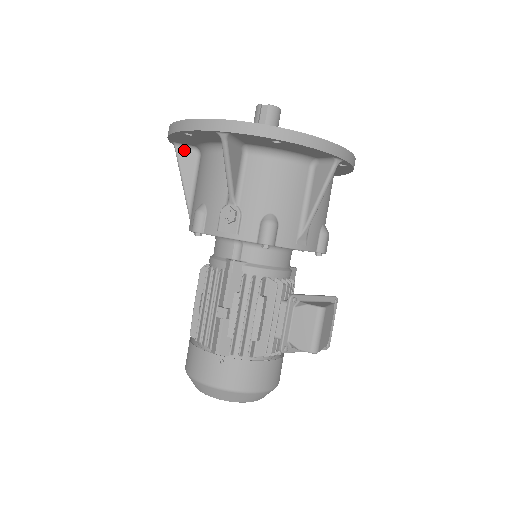
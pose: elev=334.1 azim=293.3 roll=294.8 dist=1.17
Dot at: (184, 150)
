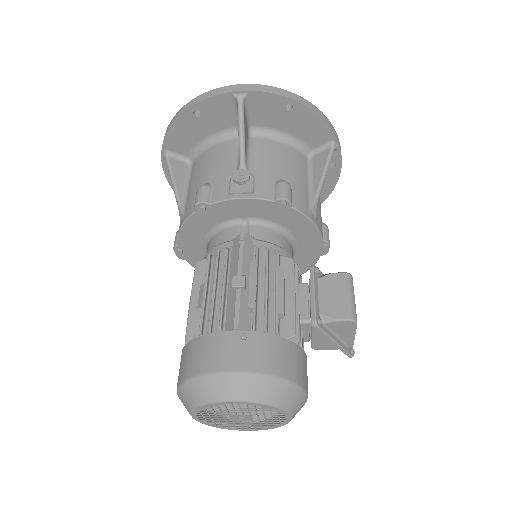
Dot at: (175, 160)
